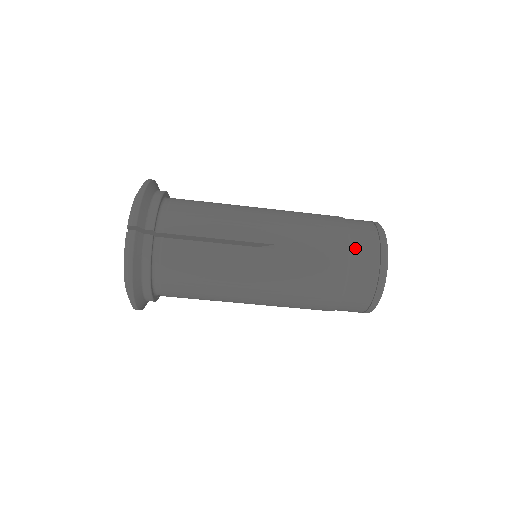
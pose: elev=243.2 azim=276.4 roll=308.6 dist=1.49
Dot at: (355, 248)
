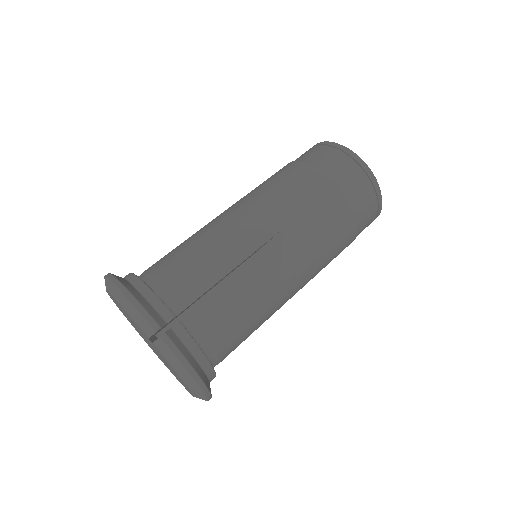
Dot at: (338, 176)
